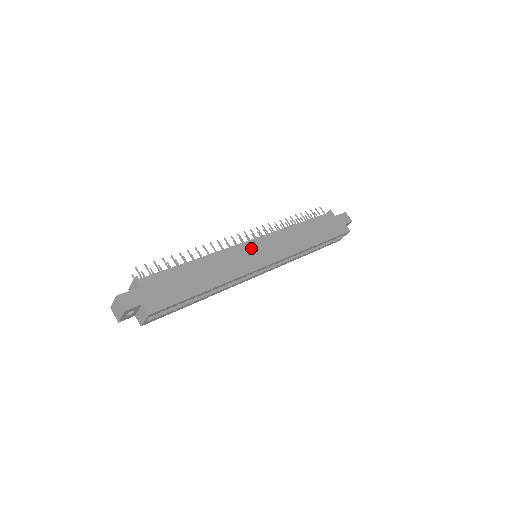
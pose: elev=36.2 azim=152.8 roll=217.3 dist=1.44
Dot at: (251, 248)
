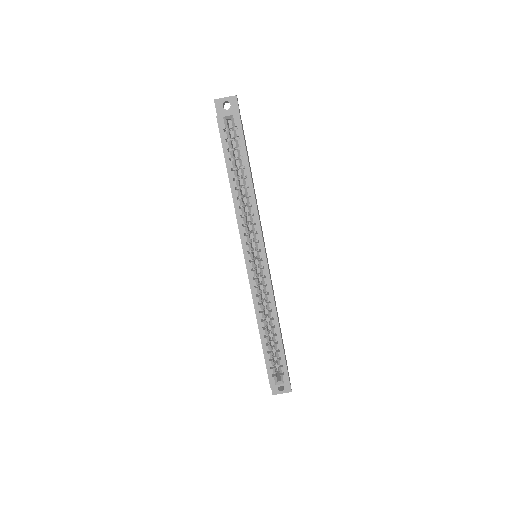
Dot at: occluded
